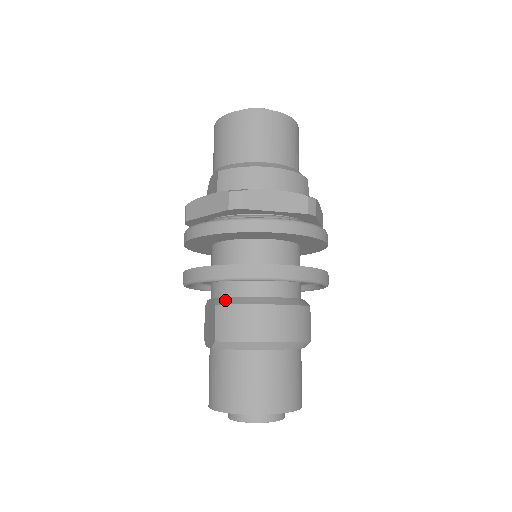
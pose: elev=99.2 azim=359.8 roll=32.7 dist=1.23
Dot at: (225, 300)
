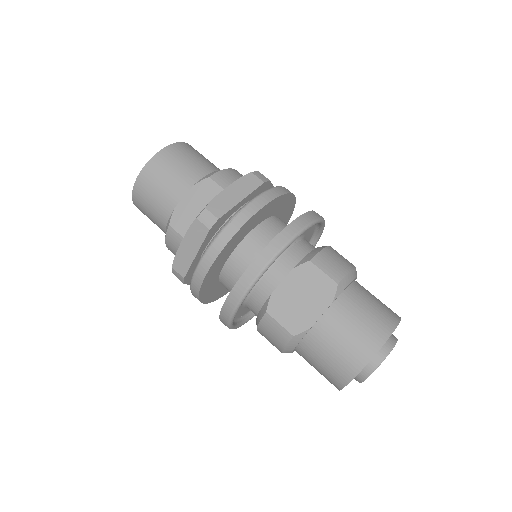
Dot at: (310, 255)
